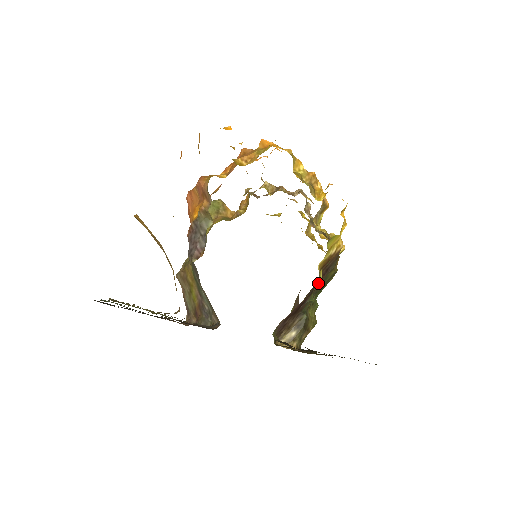
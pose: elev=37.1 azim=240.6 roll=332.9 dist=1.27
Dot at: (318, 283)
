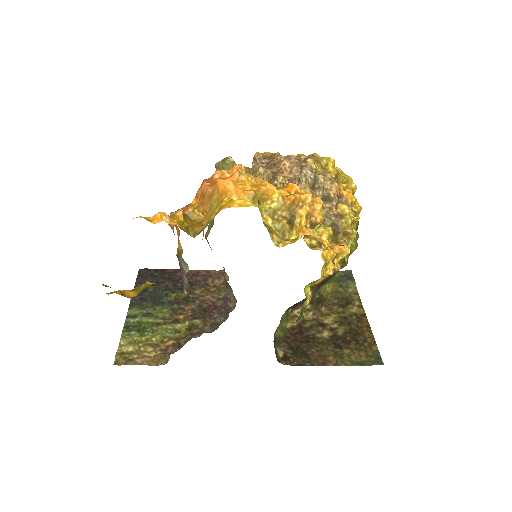
Dot at: occluded
